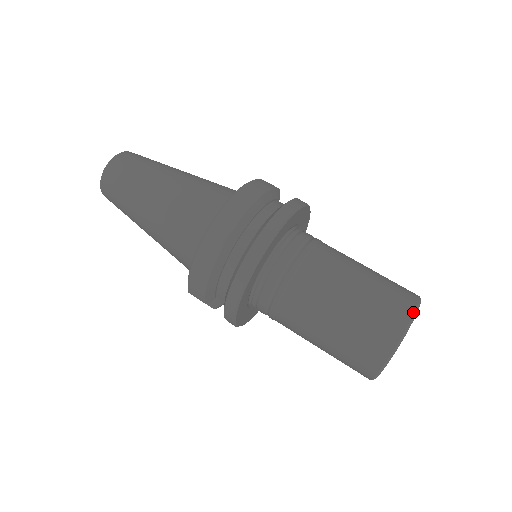
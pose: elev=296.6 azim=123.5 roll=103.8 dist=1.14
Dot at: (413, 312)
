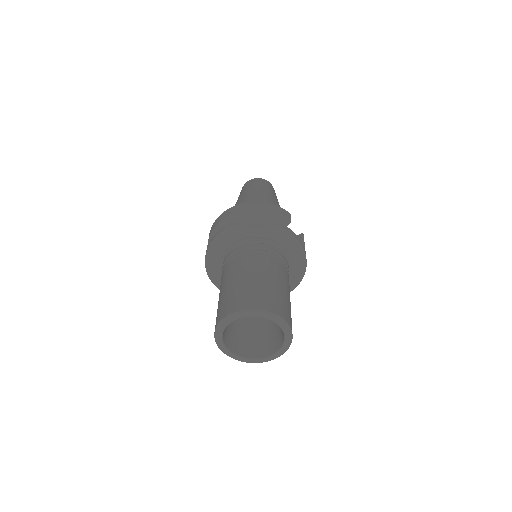
Dot at: (251, 308)
